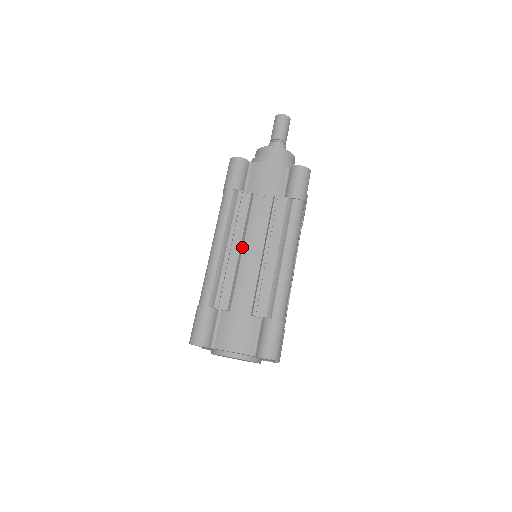
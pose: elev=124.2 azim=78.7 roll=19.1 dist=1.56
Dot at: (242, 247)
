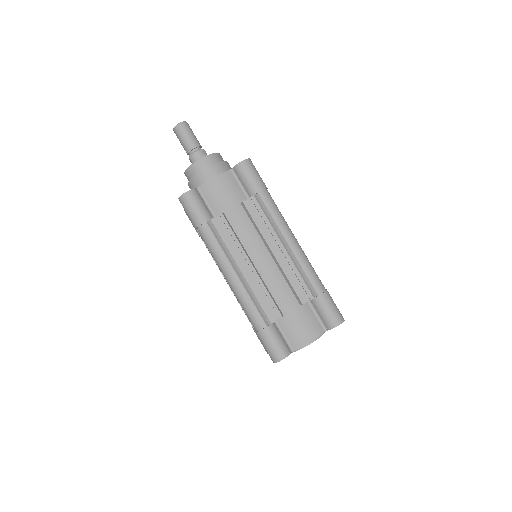
Dot at: (251, 261)
